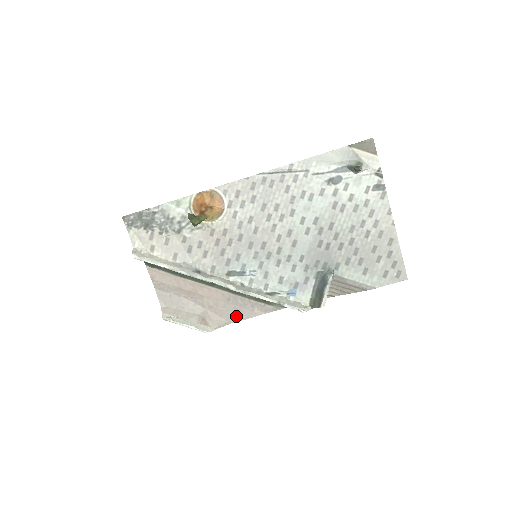
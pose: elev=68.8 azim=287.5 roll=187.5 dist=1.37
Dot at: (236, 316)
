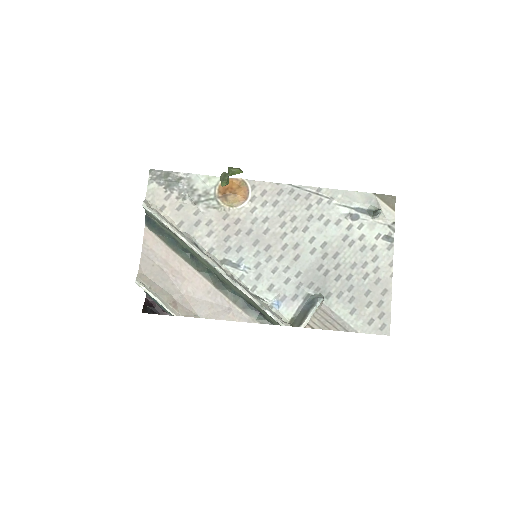
Dot at: (208, 312)
